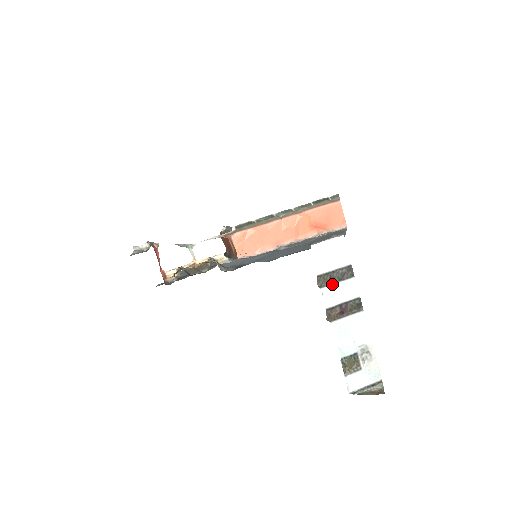
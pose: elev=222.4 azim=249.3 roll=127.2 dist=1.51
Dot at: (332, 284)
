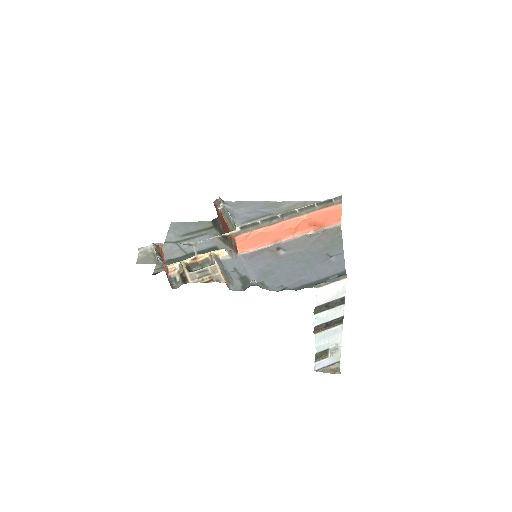
Dot at: (325, 310)
